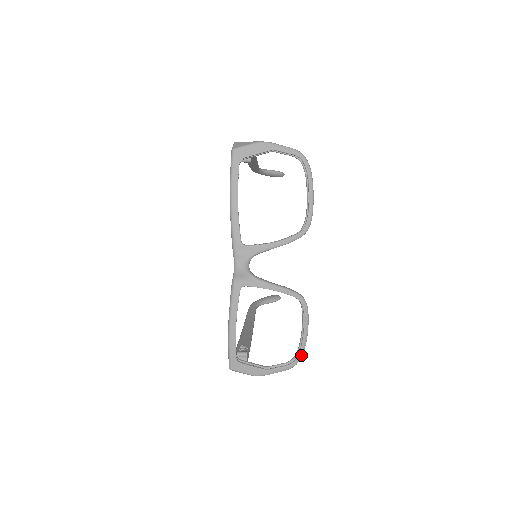
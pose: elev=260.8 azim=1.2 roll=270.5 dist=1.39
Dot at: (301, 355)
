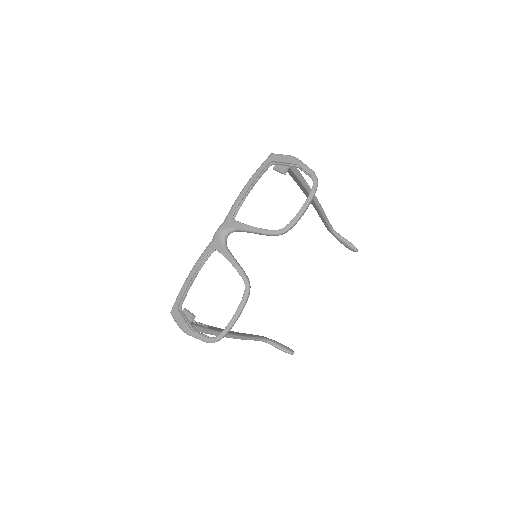
Dot at: (222, 335)
